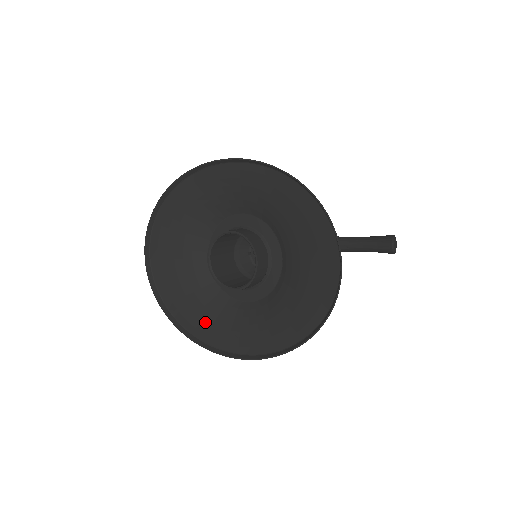
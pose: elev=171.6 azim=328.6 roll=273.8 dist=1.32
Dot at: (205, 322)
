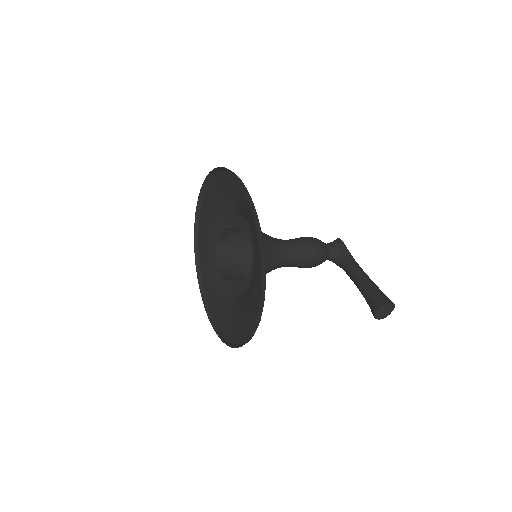
Dot at: (209, 277)
